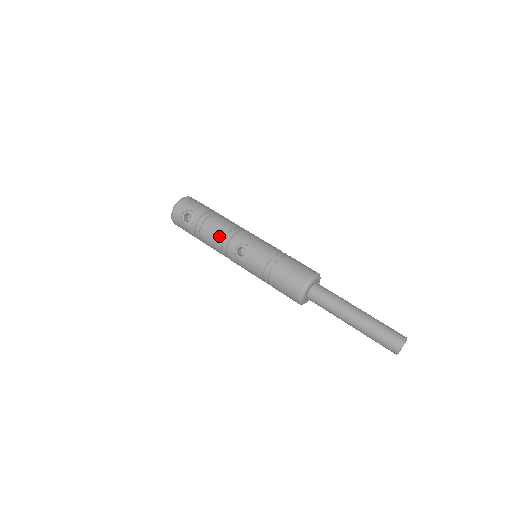
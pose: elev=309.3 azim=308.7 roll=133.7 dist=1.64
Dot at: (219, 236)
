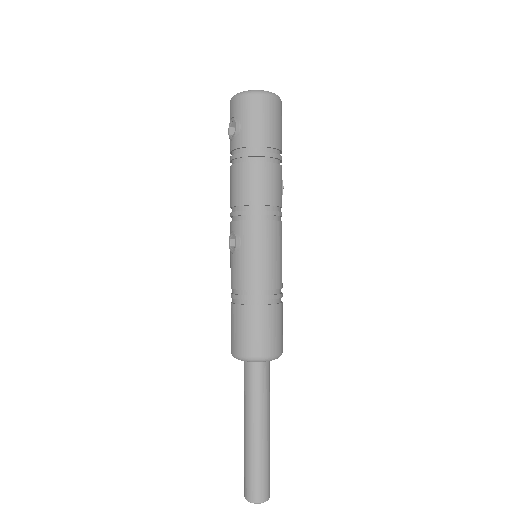
Dot at: (233, 197)
